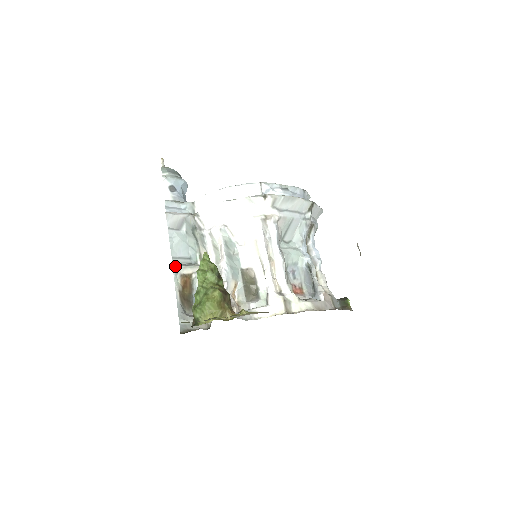
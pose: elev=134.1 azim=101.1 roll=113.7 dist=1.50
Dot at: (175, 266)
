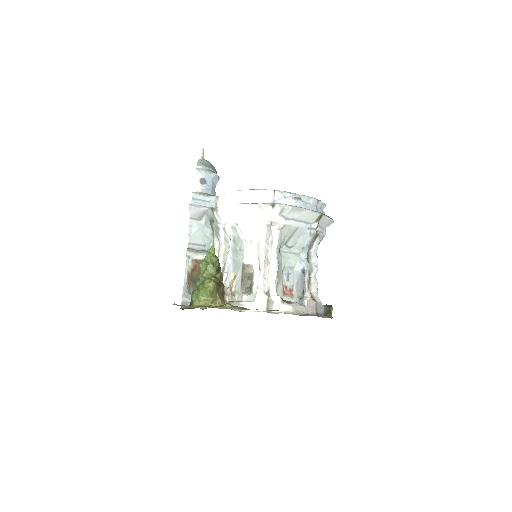
Dot at: (189, 252)
